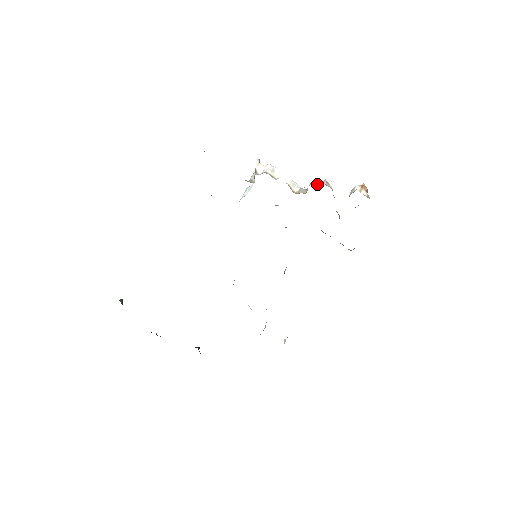
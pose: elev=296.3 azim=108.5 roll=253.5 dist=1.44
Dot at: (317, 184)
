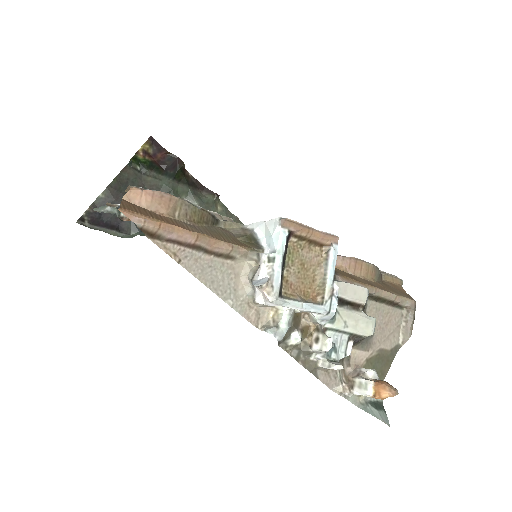
Dot at: (319, 353)
